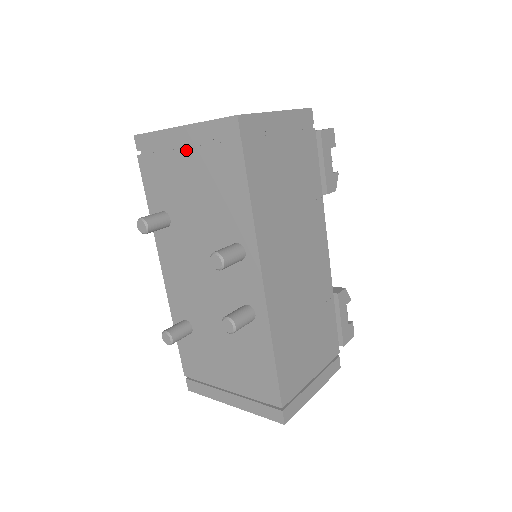
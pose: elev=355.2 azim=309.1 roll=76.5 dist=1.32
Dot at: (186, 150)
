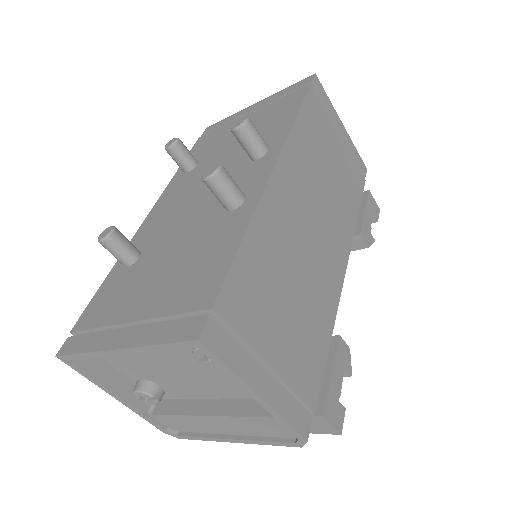
Dot at: (252, 112)
